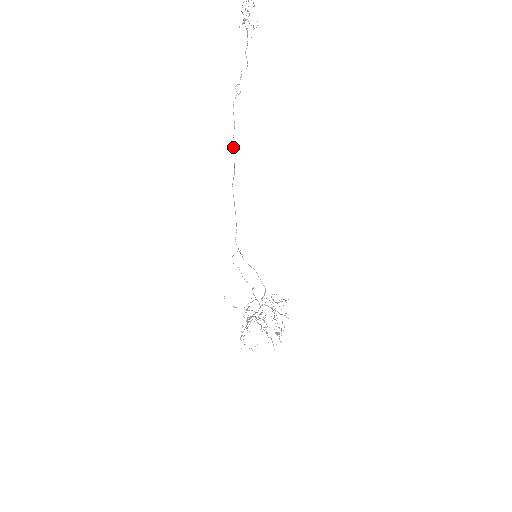
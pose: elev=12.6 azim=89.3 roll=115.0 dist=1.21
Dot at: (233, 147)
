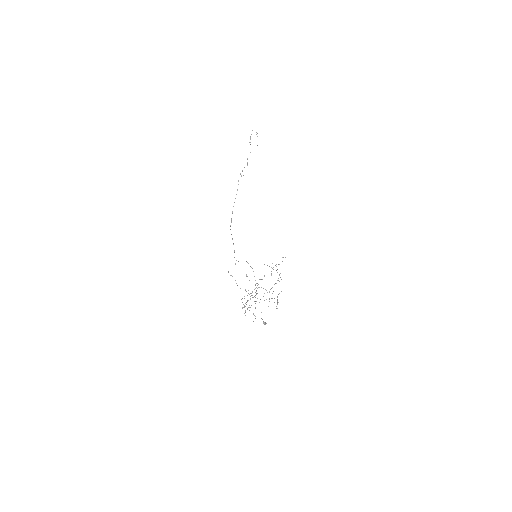
Dot at: (233, 206)
